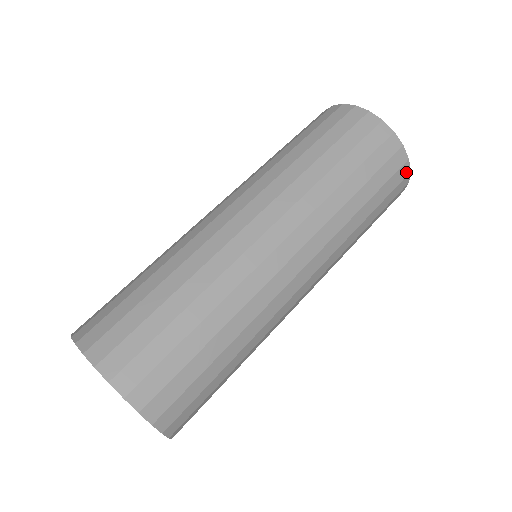
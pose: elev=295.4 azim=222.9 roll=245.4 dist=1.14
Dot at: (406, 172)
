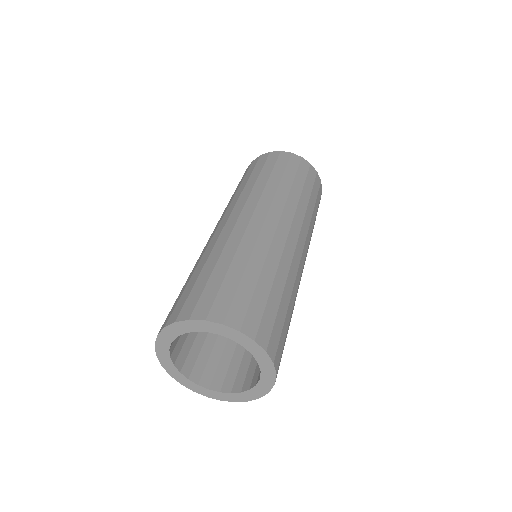
Dot at: (320, 199)
